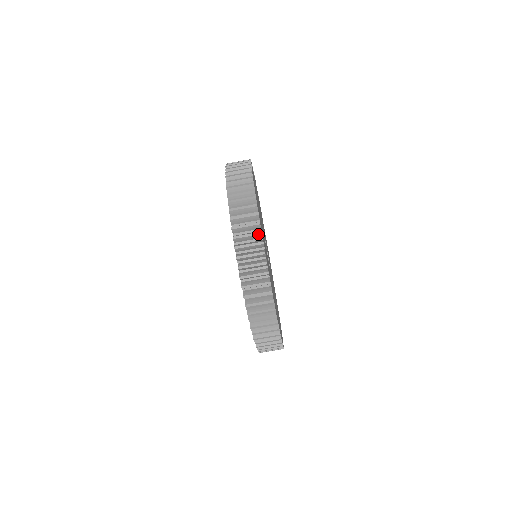
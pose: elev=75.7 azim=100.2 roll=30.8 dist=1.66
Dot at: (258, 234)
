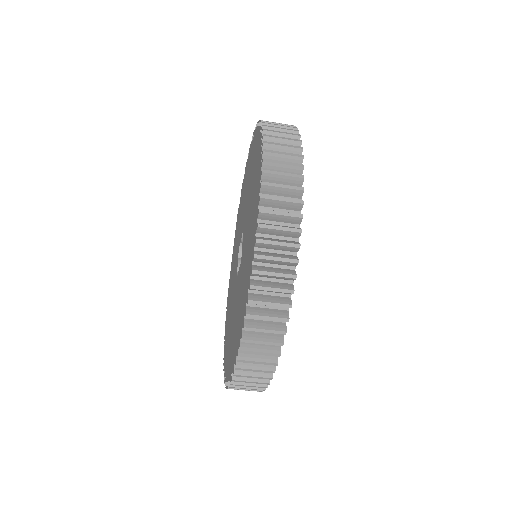
Dot at: (293, 262)
